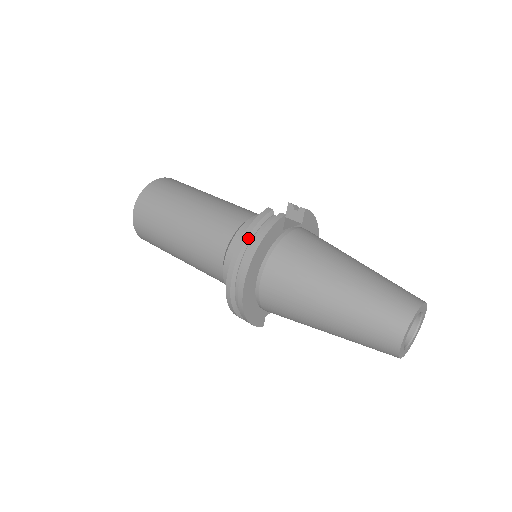
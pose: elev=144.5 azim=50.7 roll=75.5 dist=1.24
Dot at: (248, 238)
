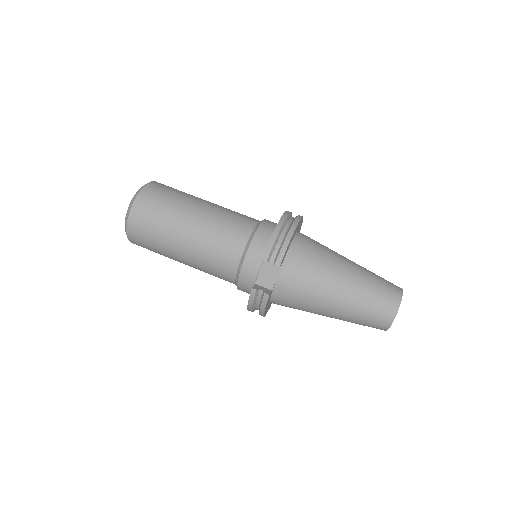
Dot at: (252, 309)
